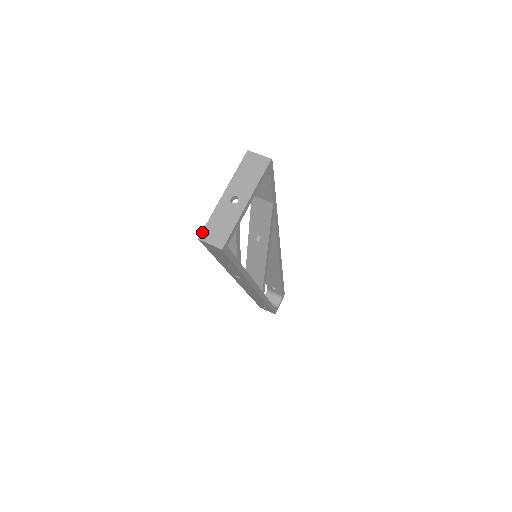
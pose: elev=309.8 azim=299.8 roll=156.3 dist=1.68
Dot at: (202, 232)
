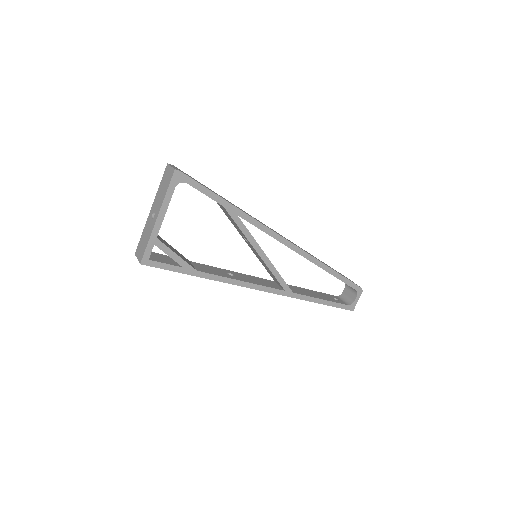
Dot at: (137, 248)
